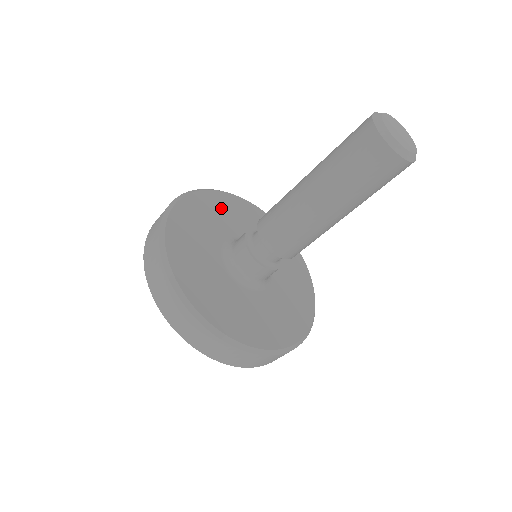
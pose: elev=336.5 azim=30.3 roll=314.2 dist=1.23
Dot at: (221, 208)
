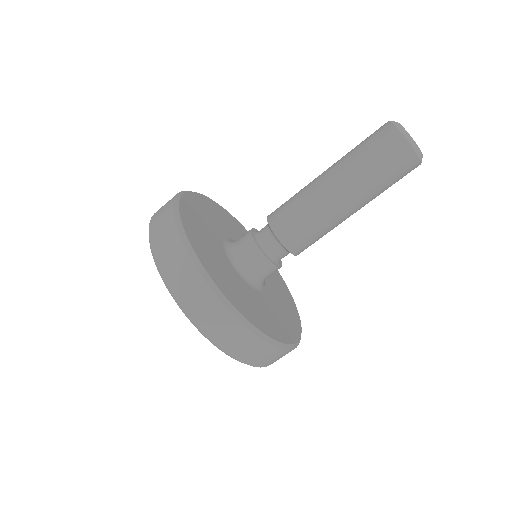
Dot at: (239, 230)
